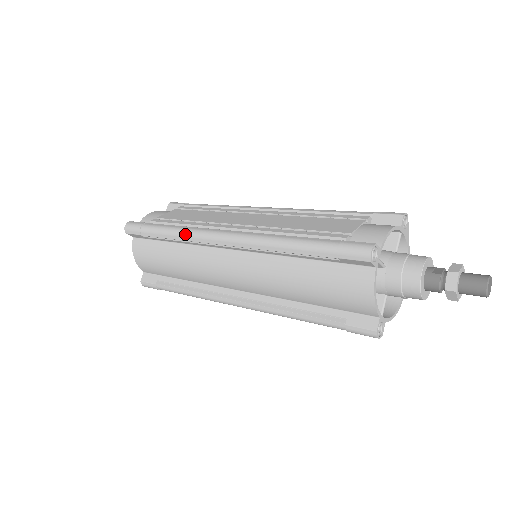
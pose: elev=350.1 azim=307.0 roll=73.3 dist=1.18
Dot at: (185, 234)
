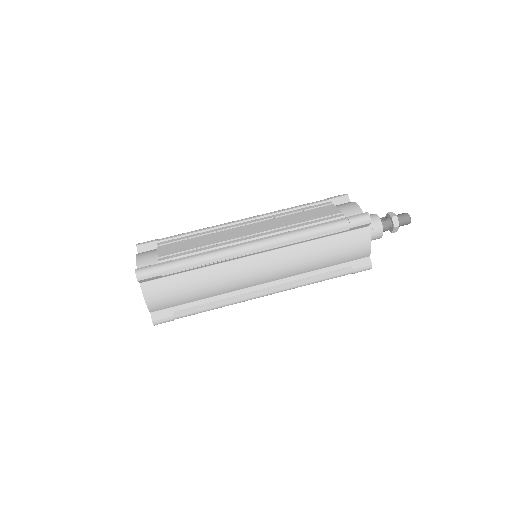
Dot at: (217, 256)
